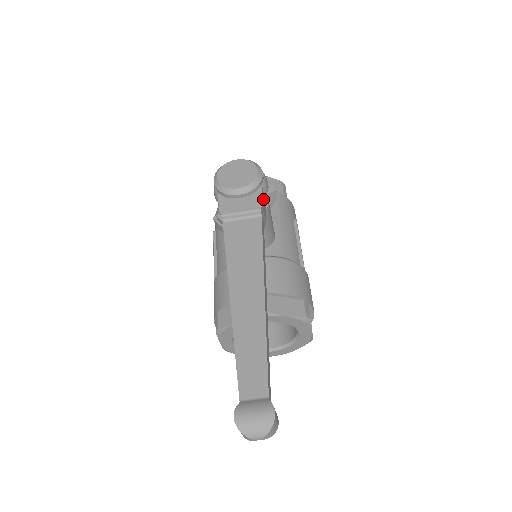
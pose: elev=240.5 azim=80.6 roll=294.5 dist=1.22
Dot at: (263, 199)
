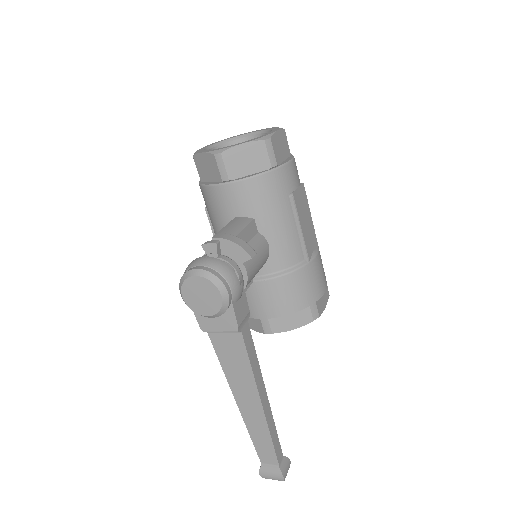
Dot at: (238, 306)
